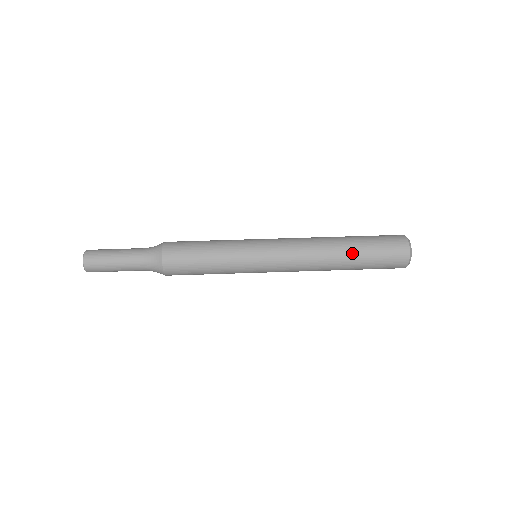
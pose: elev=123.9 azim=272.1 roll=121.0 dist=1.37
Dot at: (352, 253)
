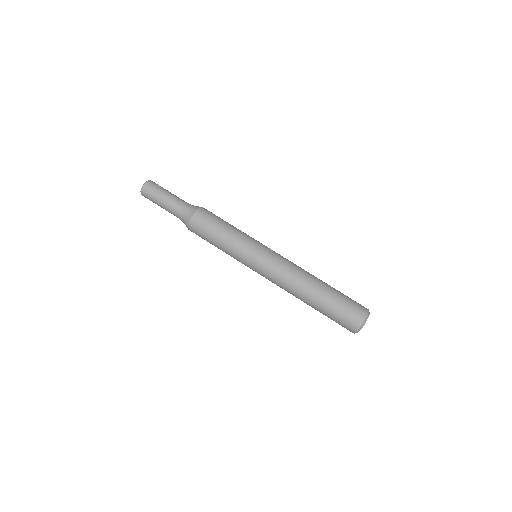
Dot at: (314, 306)
